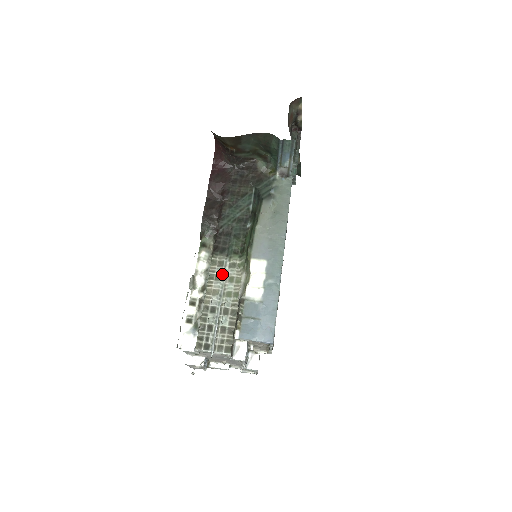
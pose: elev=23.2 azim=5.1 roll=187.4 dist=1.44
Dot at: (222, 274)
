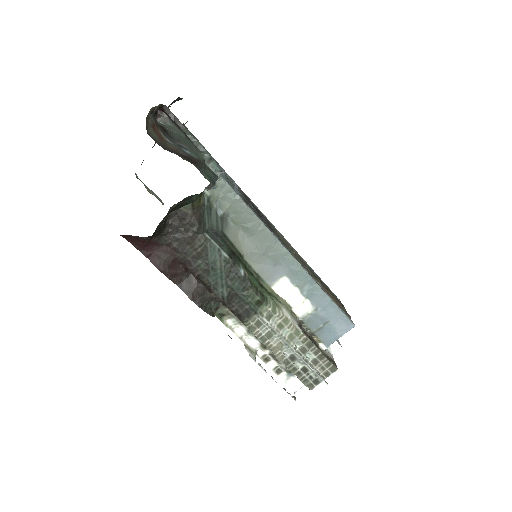
Dot at: (269, 330)
